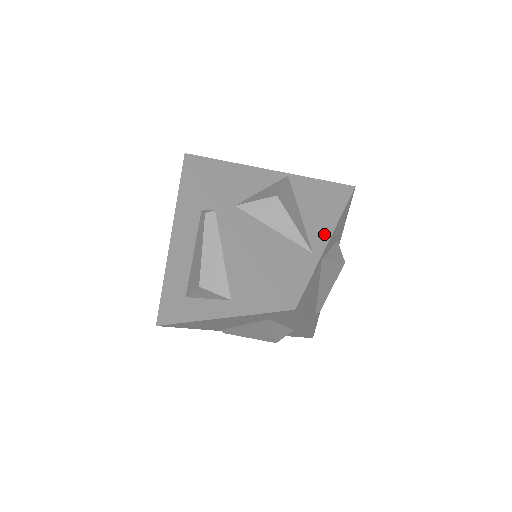
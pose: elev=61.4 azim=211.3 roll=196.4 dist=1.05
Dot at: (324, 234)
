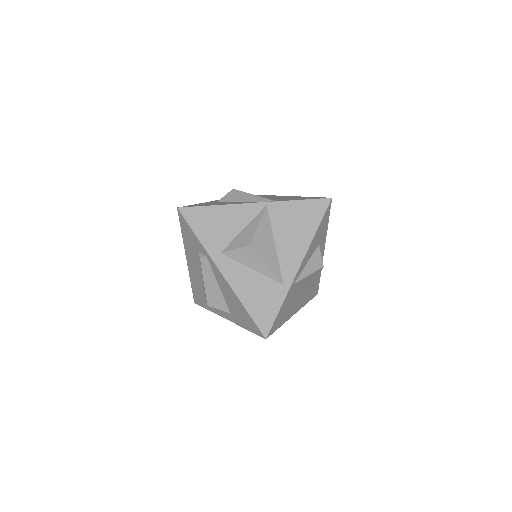
Dot at: (295, 263)
